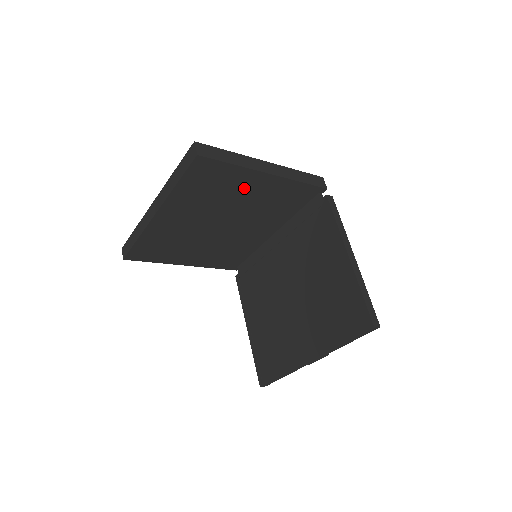
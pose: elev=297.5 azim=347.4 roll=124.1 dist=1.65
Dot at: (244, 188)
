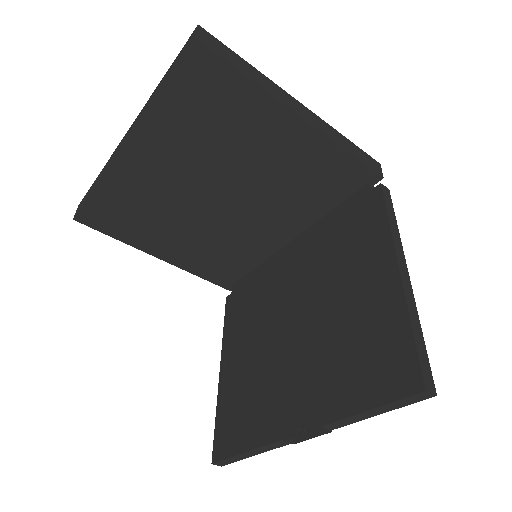
Dot at: (260, 135)
